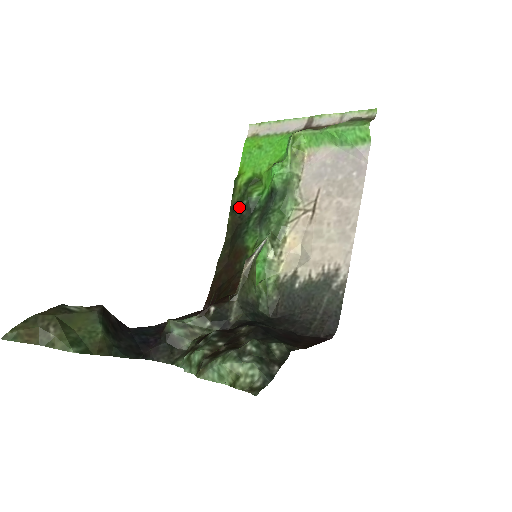
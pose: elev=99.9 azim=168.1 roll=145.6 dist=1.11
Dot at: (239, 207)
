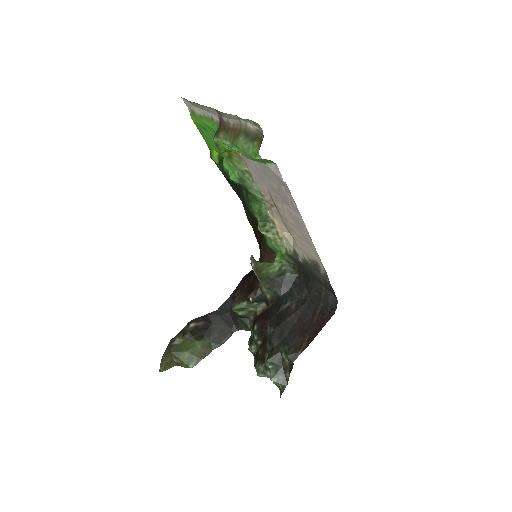
Dot at: (230, 181)
